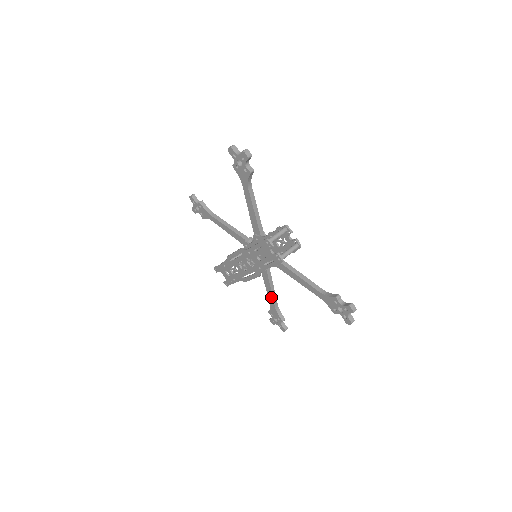
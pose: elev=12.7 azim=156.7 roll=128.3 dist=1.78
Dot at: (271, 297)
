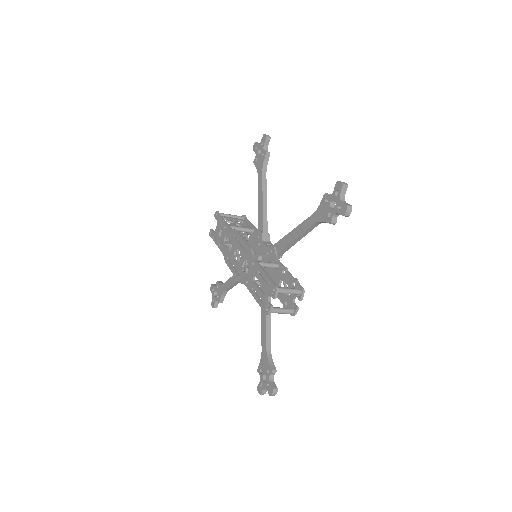
Dot at: (231, 282)
